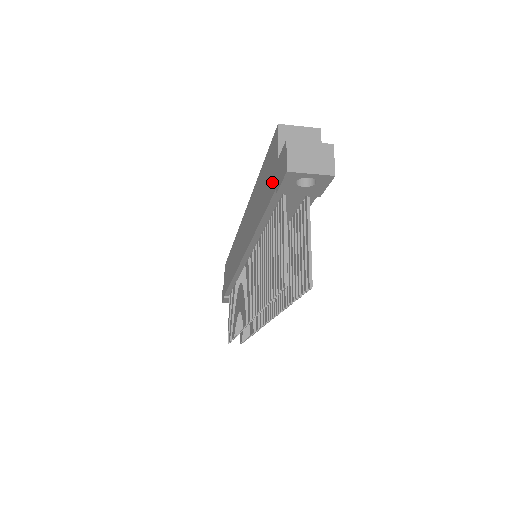
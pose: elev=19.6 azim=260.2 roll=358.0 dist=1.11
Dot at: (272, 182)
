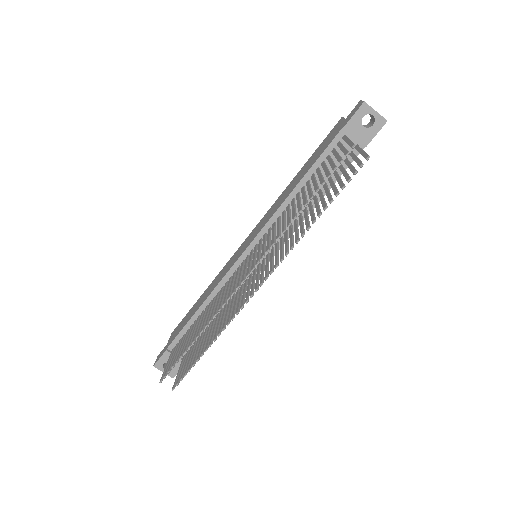
Dot at: (334, 135)
